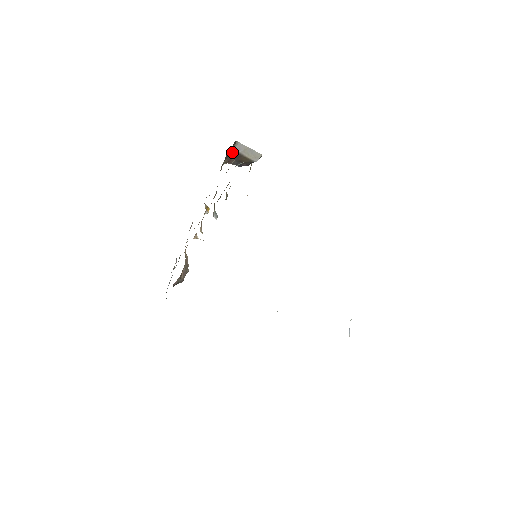
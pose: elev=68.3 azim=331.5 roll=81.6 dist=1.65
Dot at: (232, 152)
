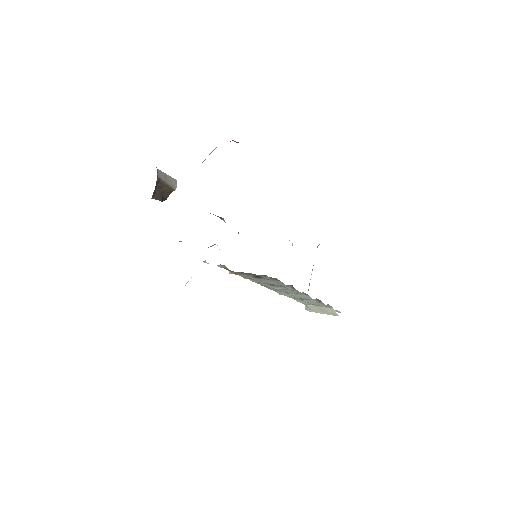
Dot at: (157, 180)
